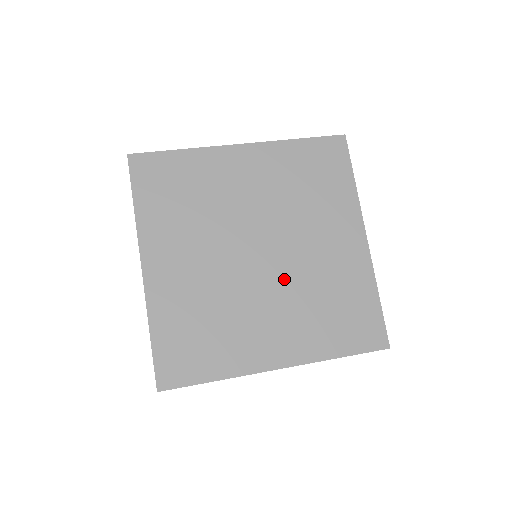
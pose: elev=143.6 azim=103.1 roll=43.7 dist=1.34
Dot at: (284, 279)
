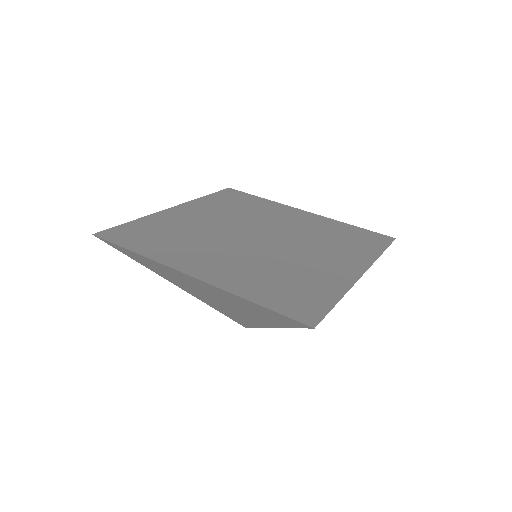
Dot at: (293, 240)
